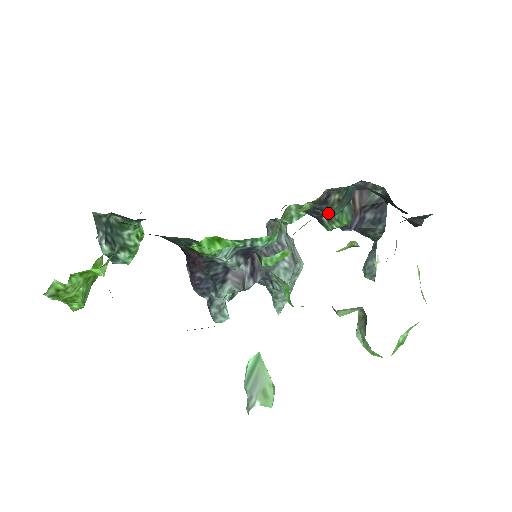
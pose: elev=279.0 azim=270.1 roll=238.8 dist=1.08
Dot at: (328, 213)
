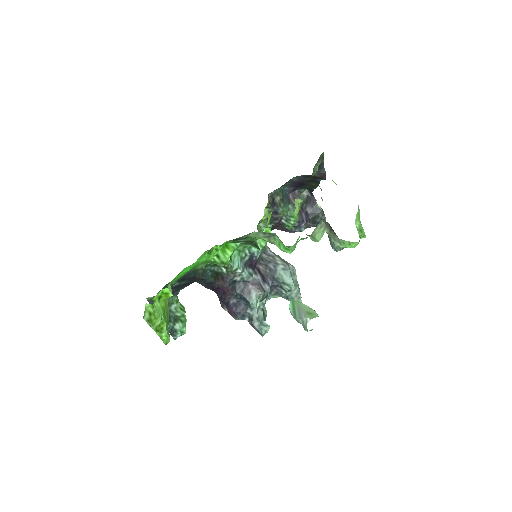
Dot at: (282, 214)
